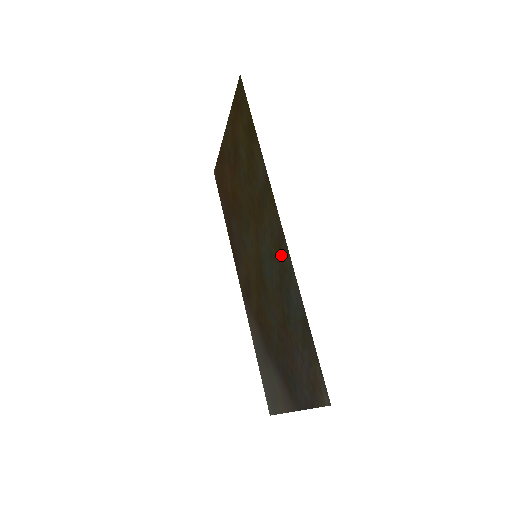
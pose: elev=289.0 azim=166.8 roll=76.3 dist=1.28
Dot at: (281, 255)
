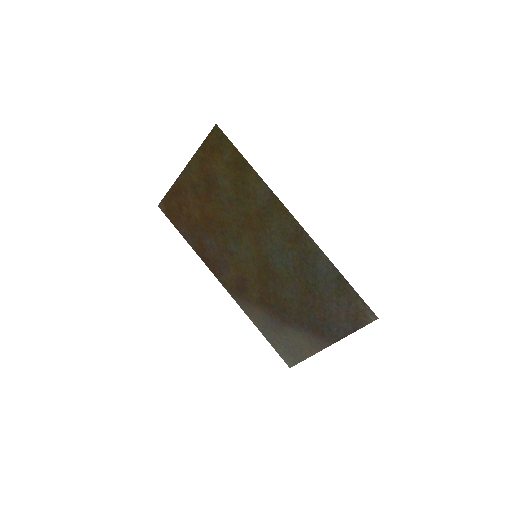
Dot at: (301, 244)
